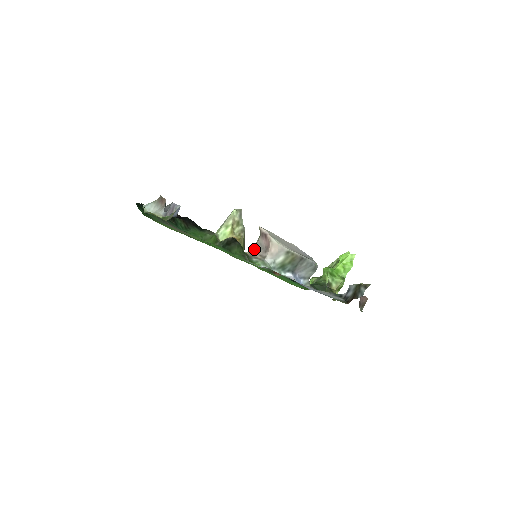
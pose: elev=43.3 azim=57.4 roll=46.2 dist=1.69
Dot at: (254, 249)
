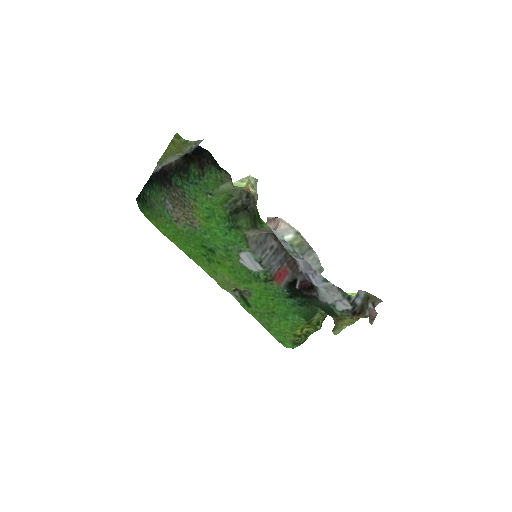
Dot at: (259, 233)
